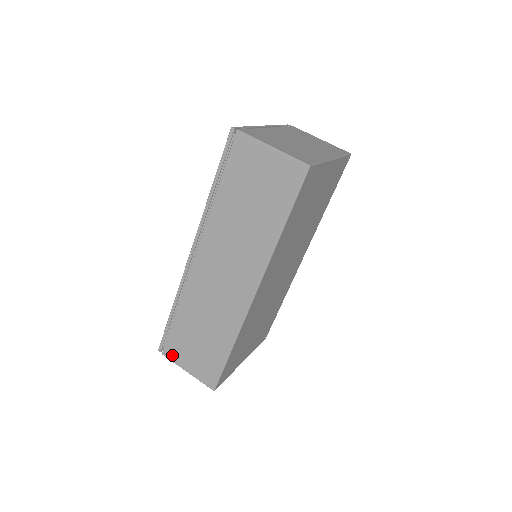
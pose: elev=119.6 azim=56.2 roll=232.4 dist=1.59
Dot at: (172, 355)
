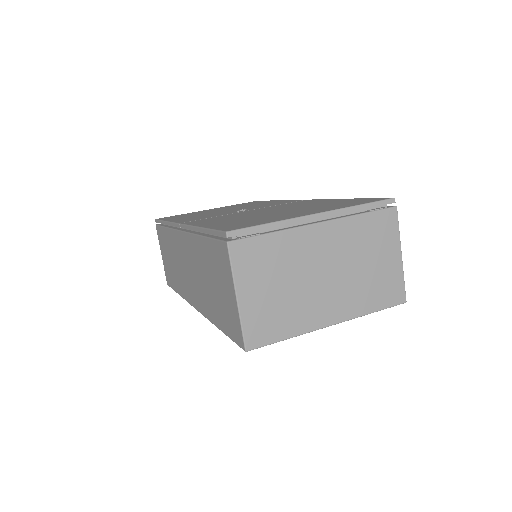
Dot at: (159, 236)
